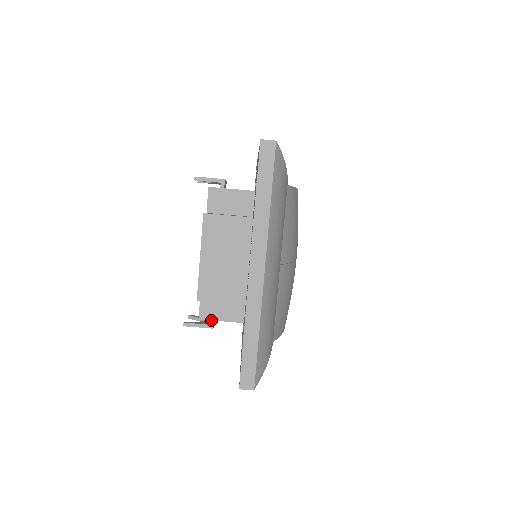
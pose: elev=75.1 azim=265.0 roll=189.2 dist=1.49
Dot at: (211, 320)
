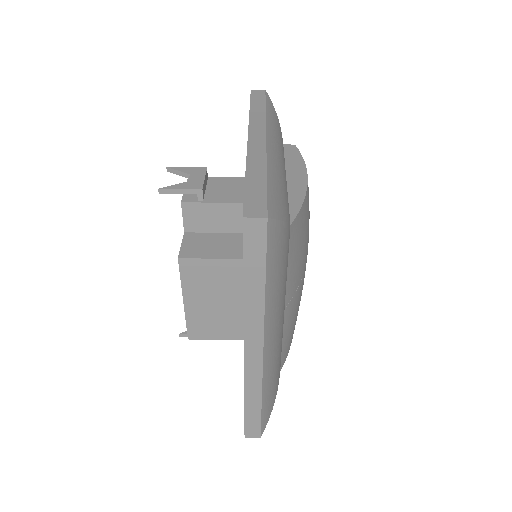
Dot at: occluded
